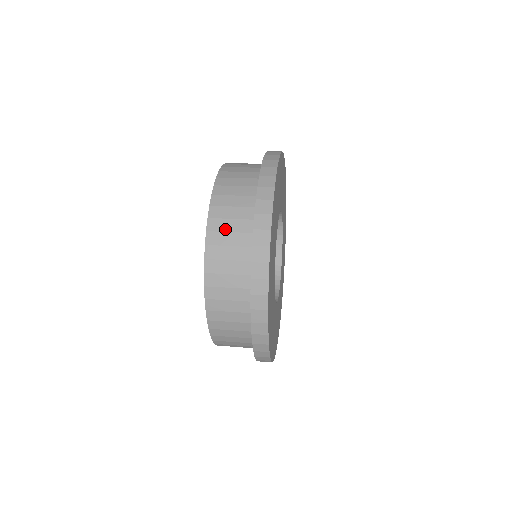
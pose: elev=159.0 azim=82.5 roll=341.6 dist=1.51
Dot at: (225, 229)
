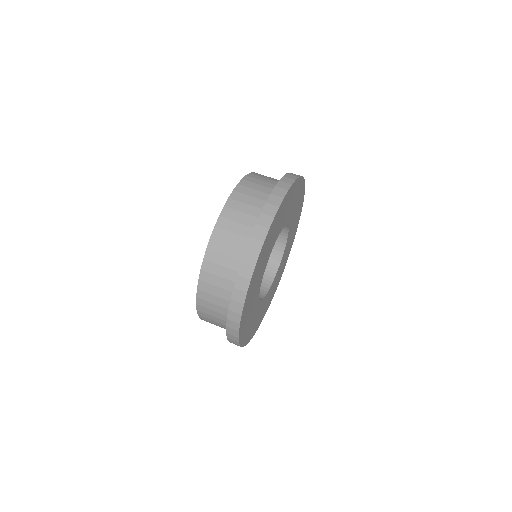
Dot at: (234, 219)
